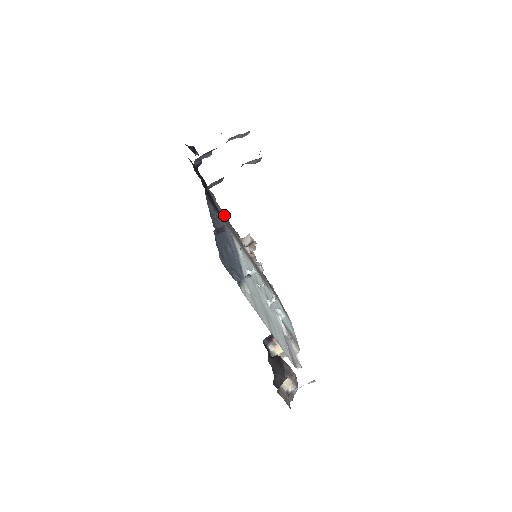
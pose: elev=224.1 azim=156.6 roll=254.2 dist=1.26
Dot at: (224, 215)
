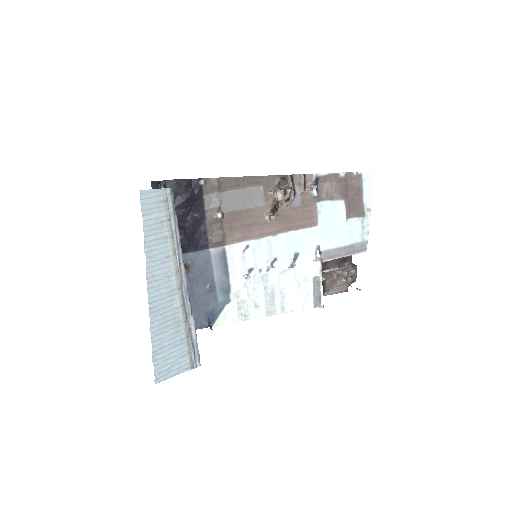
Dot at: (234, 196)
